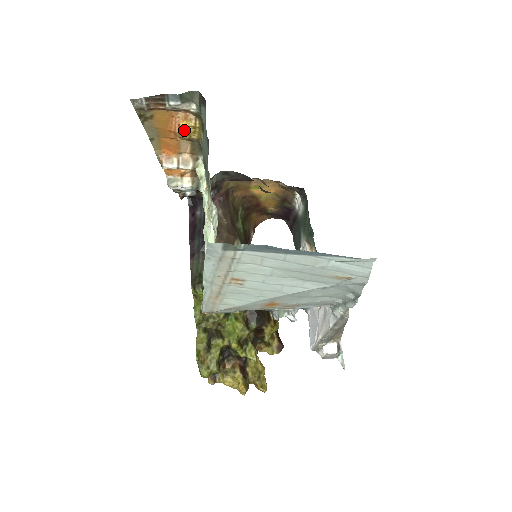
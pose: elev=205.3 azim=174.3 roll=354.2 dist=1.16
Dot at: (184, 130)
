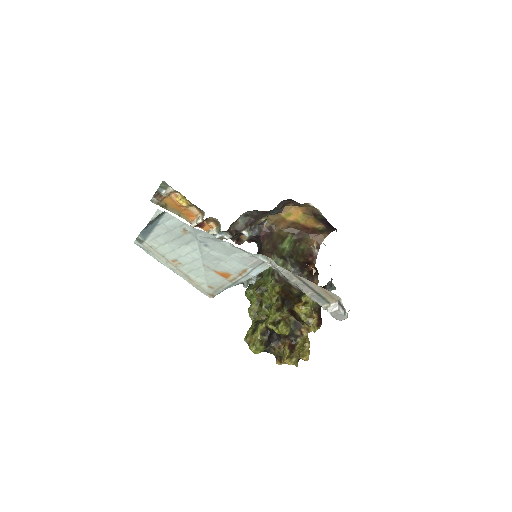
Dot at: (182, 202)
